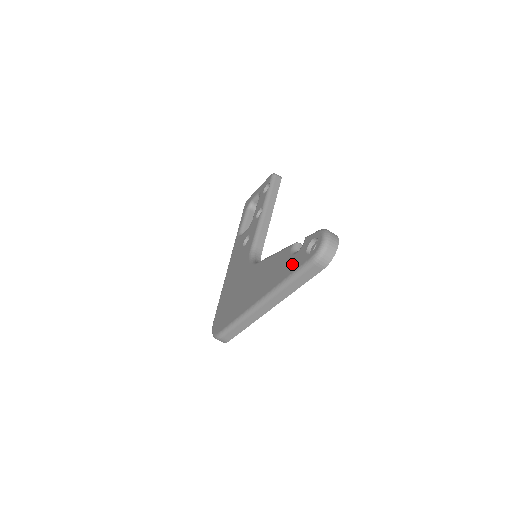
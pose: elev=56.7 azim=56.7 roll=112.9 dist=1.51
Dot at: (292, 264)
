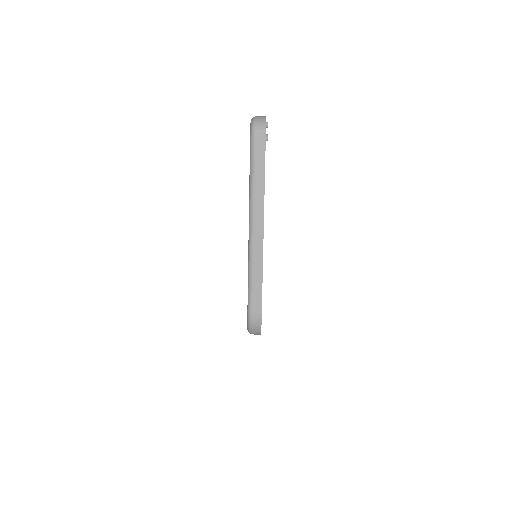
Dot at: occluded
